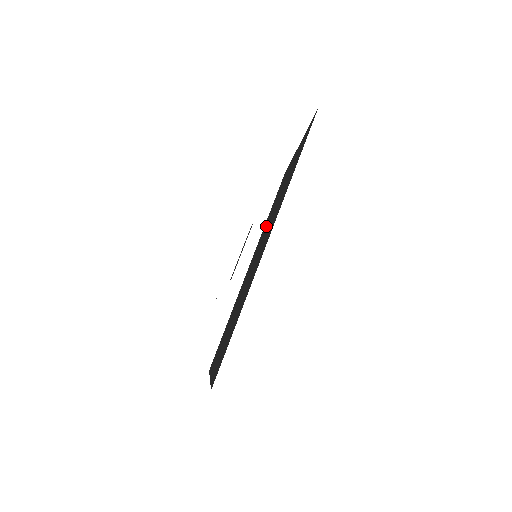
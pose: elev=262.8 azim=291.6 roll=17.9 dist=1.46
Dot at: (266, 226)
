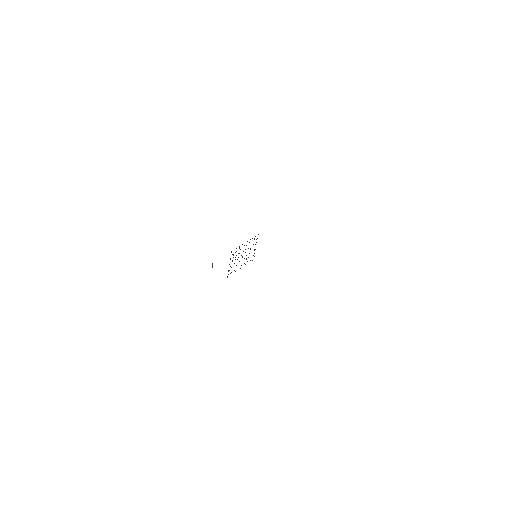
Dot at: occluded
